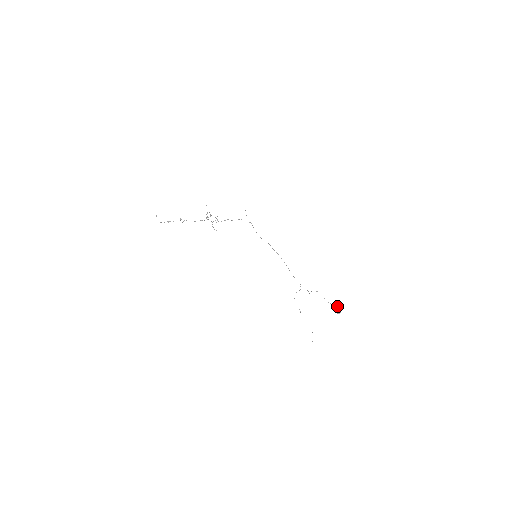
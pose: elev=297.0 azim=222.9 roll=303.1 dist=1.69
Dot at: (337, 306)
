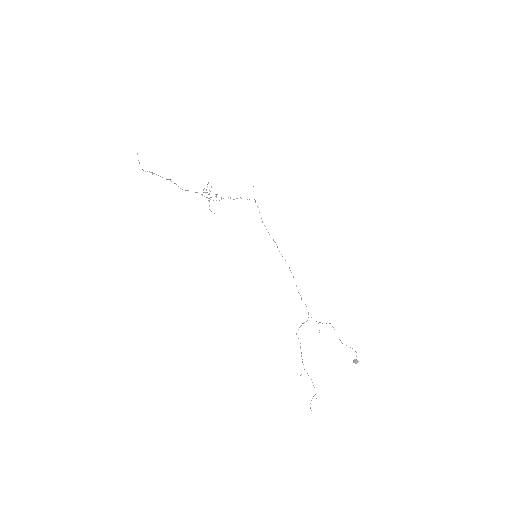
Dot at: occluded
